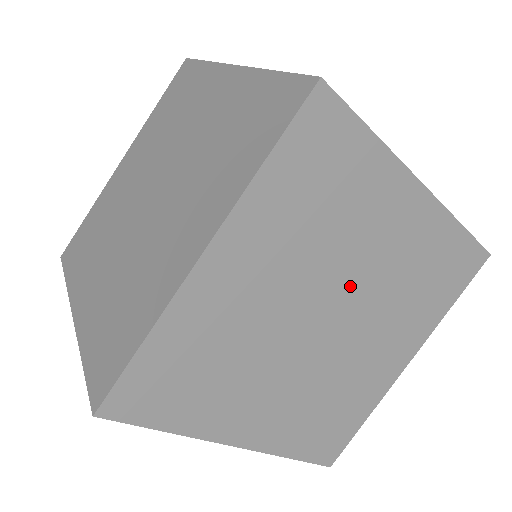
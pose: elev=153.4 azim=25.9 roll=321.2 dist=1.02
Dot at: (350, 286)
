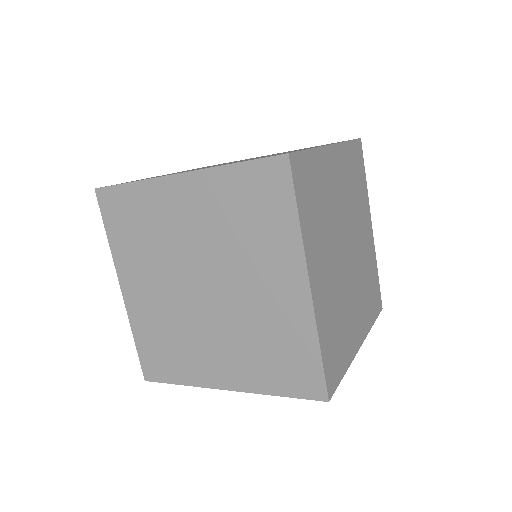
Dot at: (354, 242)
